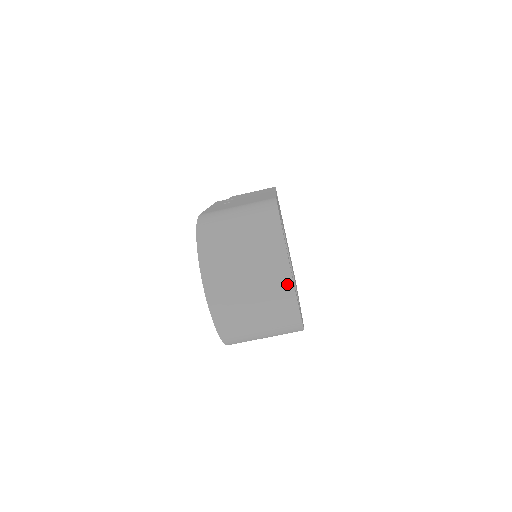
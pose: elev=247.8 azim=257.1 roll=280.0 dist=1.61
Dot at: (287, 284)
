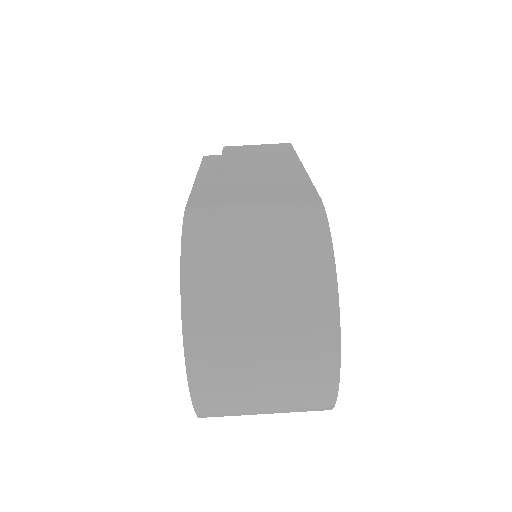
Dot at: (329, 369)
